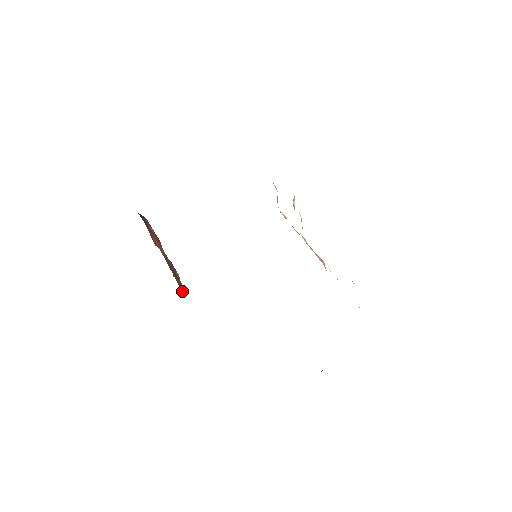
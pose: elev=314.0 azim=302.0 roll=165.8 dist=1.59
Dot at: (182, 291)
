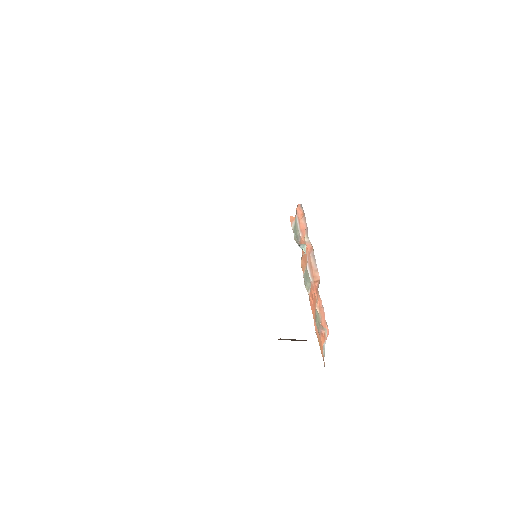
Dot at: occluded
